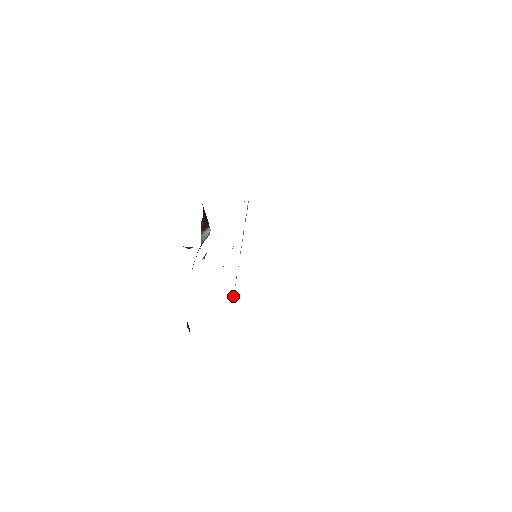
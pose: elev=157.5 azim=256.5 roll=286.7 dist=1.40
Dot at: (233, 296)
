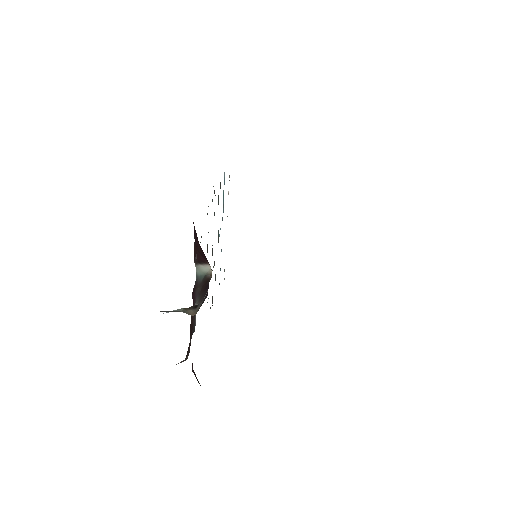
Dot at: occluded
